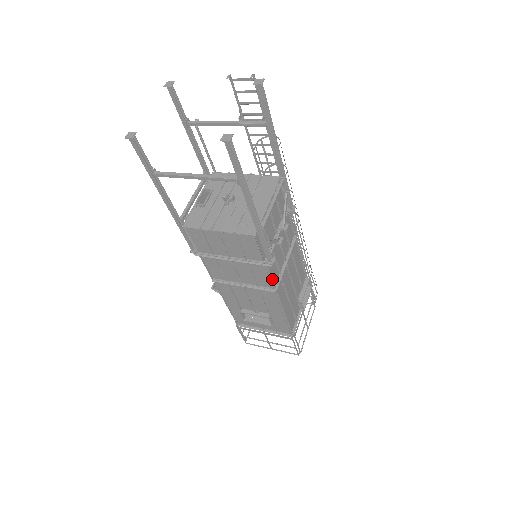
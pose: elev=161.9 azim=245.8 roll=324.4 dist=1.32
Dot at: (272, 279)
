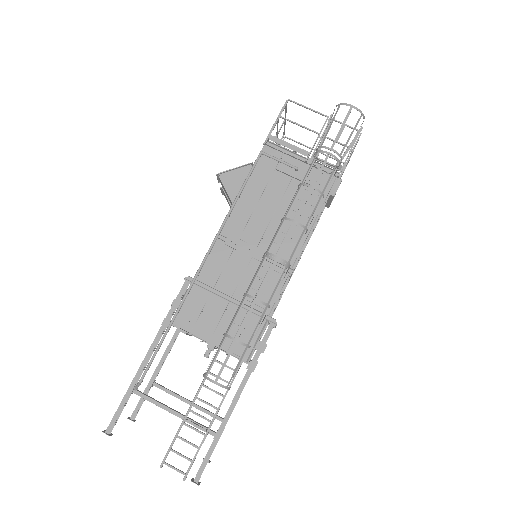
Dot at: (280, 299)
